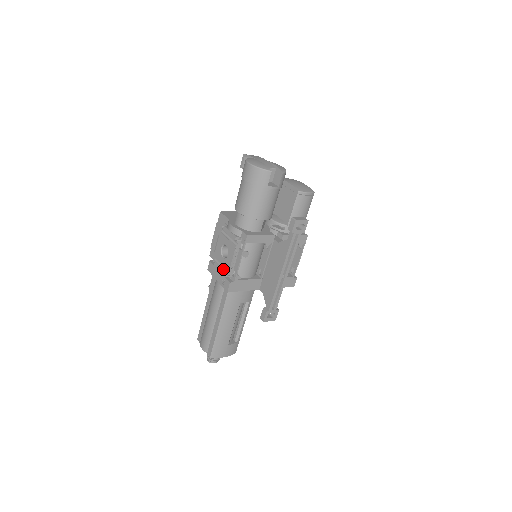
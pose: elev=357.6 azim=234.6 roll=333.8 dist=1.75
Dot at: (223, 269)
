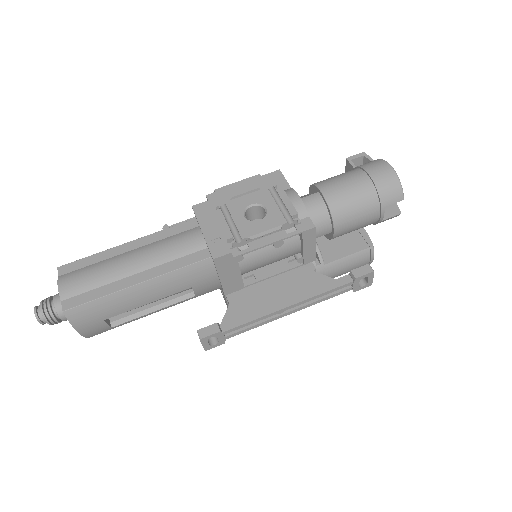
Dot at: (230, 228)
